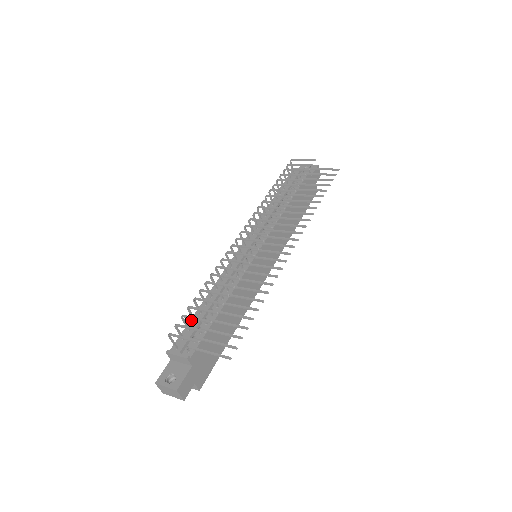
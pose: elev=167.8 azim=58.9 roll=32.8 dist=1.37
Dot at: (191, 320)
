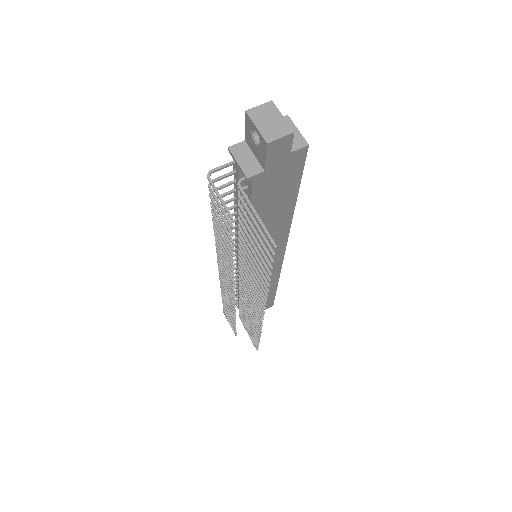
Dot at: occluded
